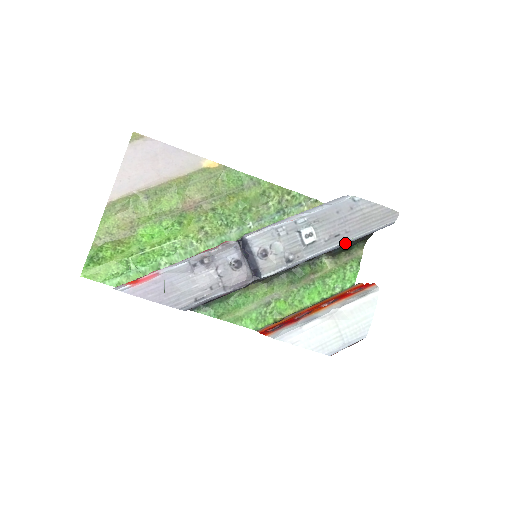
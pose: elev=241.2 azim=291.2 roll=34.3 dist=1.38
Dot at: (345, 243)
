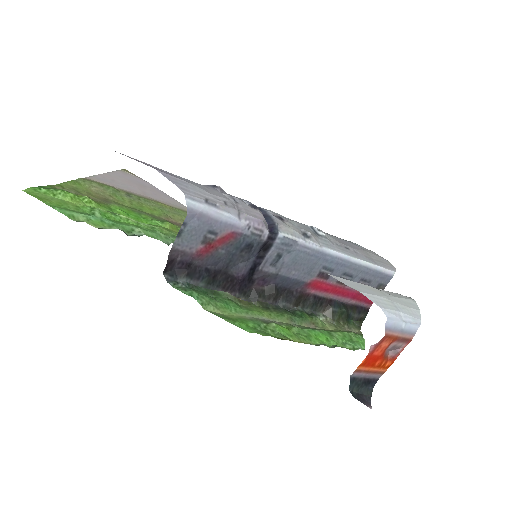
Dot at: (355, 263)
